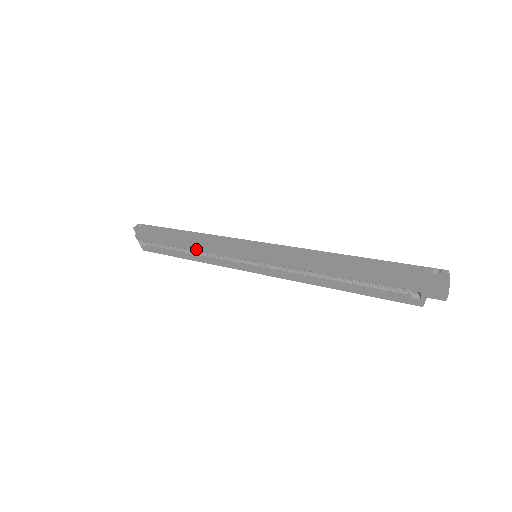
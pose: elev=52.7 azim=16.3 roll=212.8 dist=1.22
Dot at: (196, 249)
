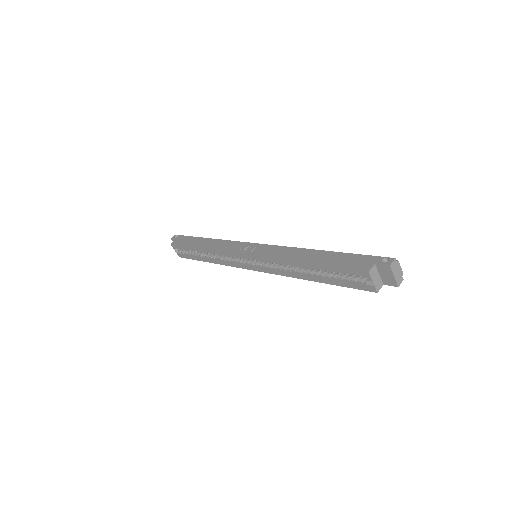
Dot at: (212, 253)
